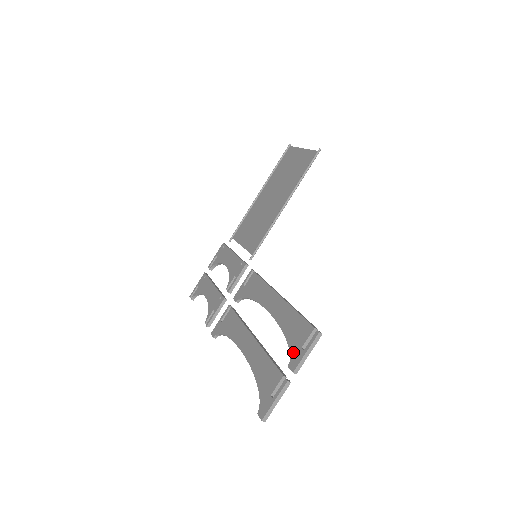
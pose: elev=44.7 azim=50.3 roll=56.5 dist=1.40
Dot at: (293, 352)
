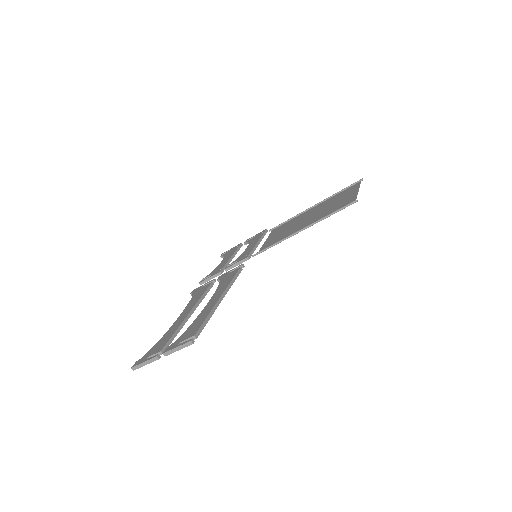
Dot at: (177, 341)
